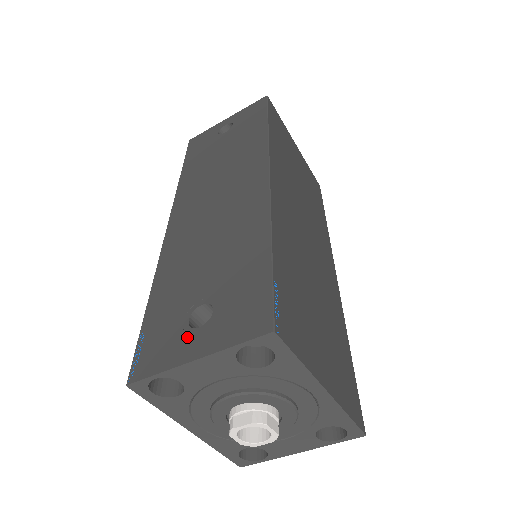
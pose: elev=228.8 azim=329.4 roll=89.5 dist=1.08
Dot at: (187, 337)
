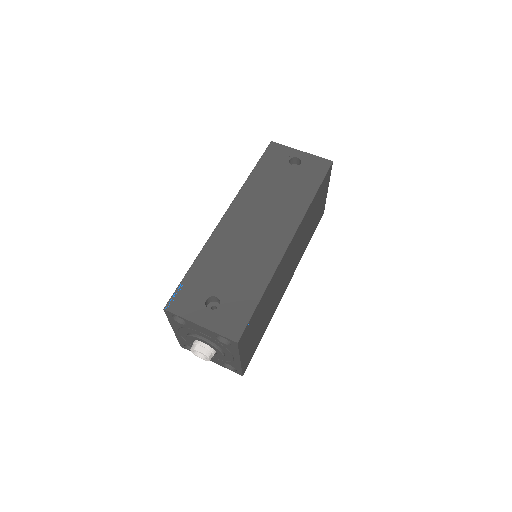
Dot at: (202, 309)
